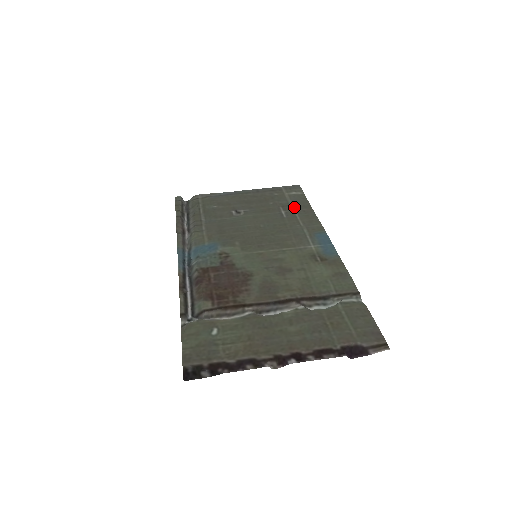
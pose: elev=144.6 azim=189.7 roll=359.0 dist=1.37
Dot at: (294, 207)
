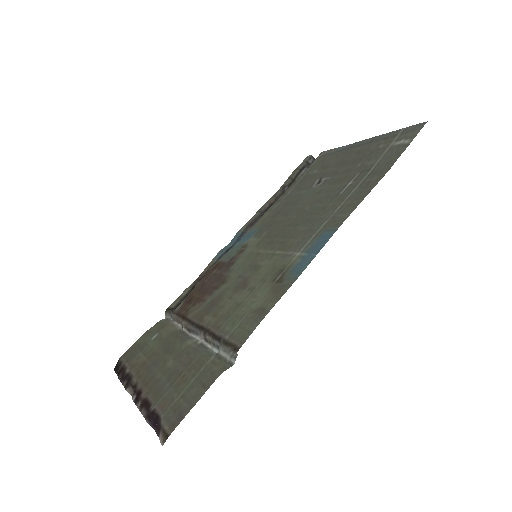
Dot at: (369, 173)
